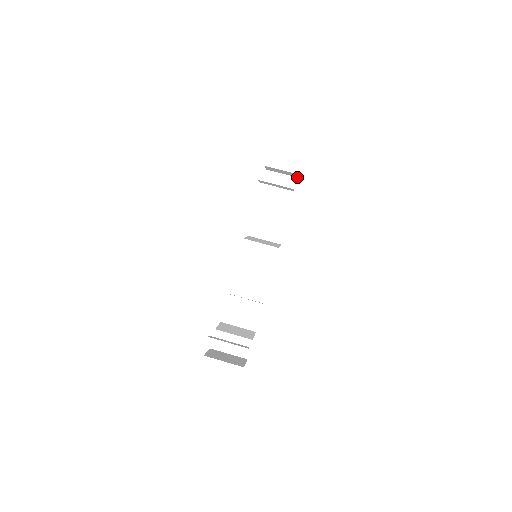
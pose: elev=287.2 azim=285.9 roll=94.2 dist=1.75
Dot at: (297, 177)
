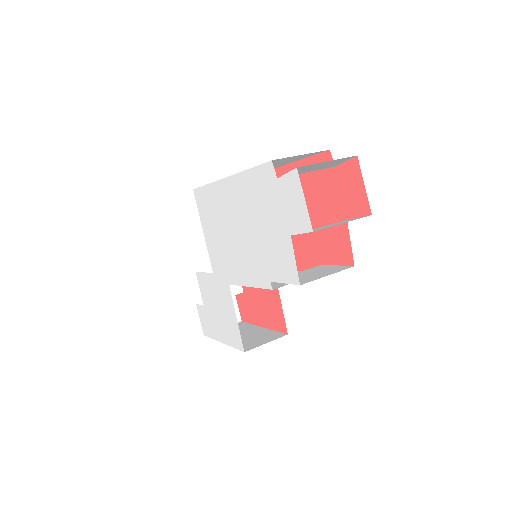
Dot at: (239, 322)
